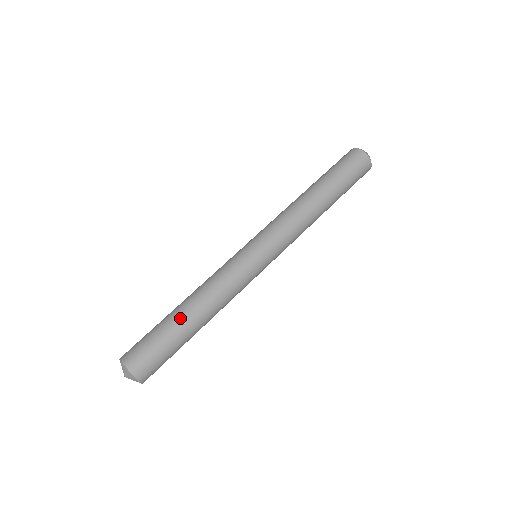
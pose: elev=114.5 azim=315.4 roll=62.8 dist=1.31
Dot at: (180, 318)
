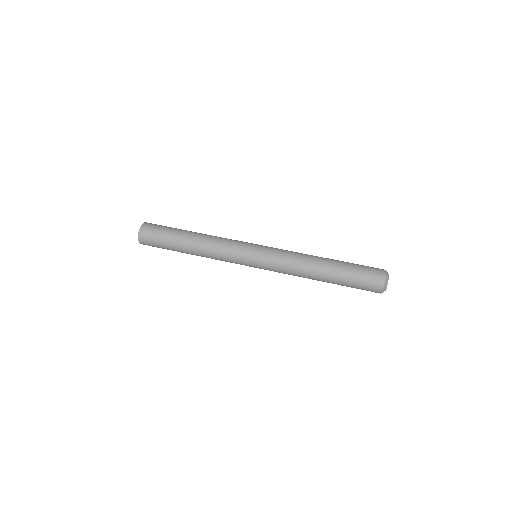
Dot at: (182, 244)
